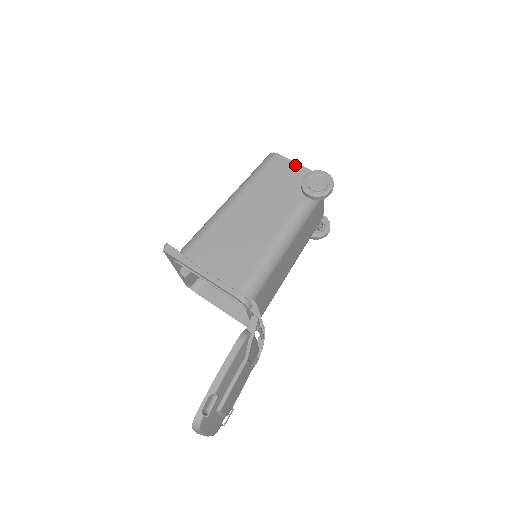
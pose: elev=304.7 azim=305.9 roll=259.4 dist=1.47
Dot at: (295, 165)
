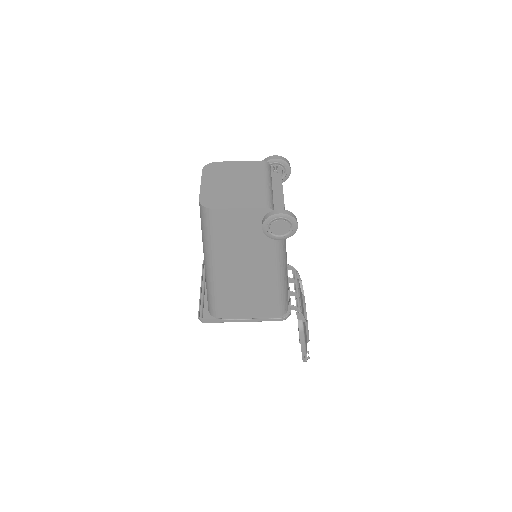
Dot at: (240, 212)
